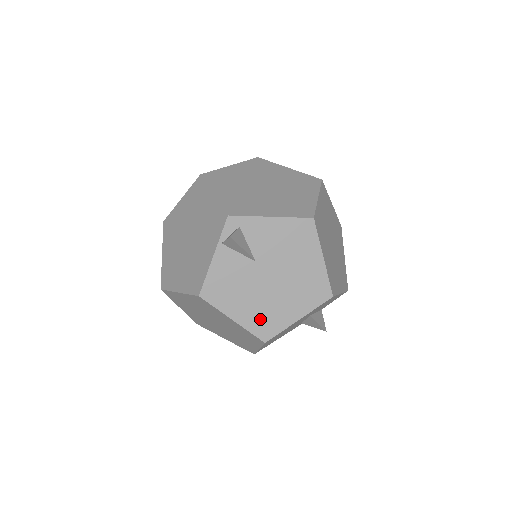
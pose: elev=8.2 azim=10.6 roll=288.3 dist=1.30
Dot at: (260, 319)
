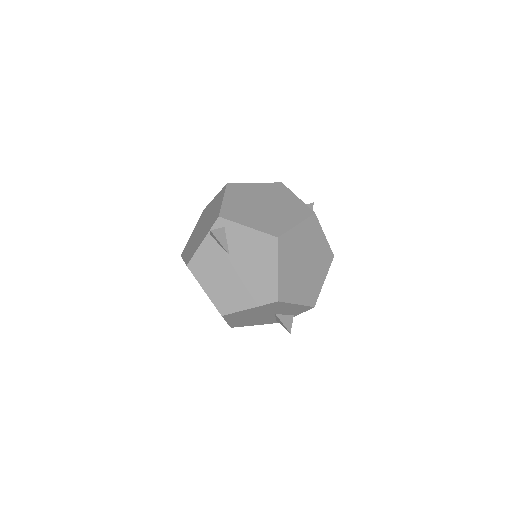
Dot at: (222, 297)
